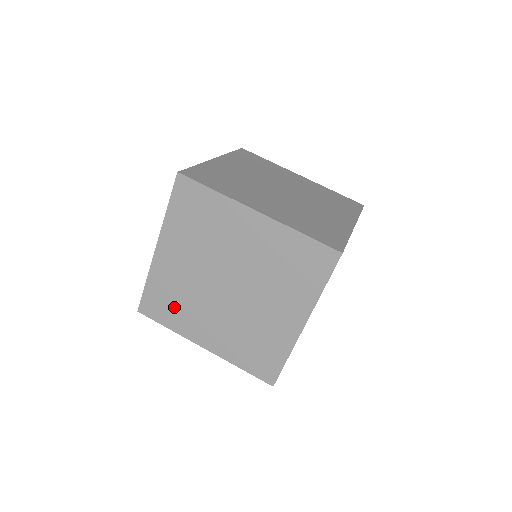
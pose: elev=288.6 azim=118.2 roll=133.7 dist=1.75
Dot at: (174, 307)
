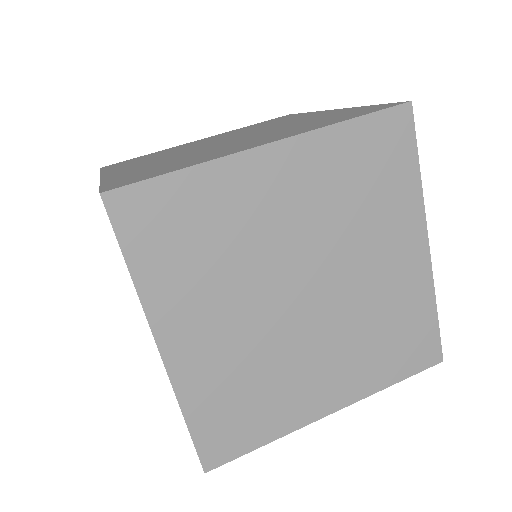
Dot at: (140, 160)
